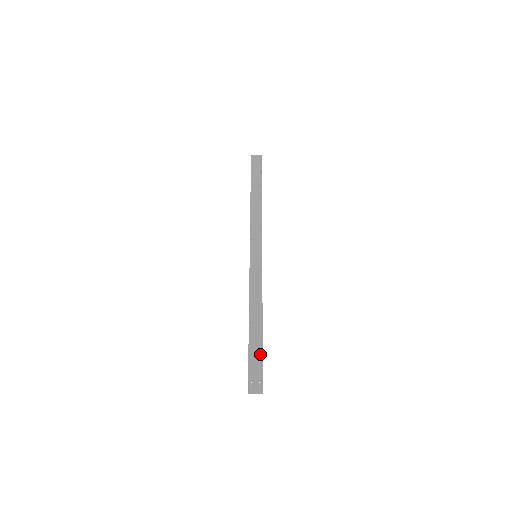
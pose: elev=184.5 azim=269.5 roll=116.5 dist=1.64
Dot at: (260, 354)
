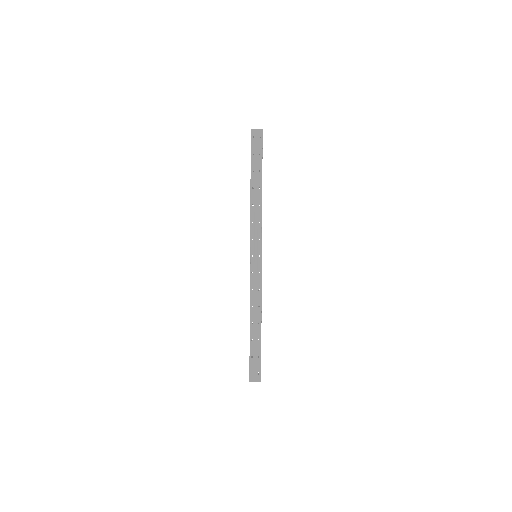
Dot at: (259, 351)
